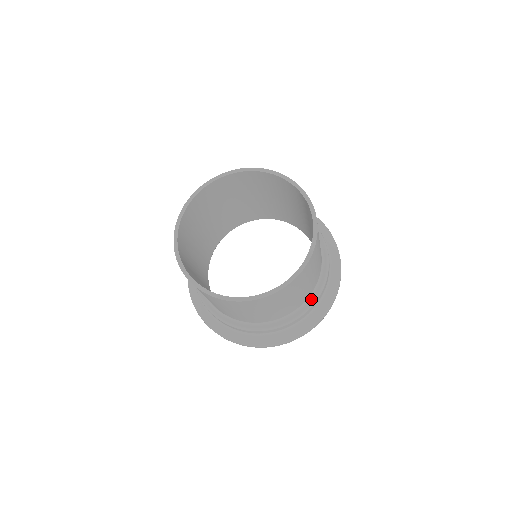
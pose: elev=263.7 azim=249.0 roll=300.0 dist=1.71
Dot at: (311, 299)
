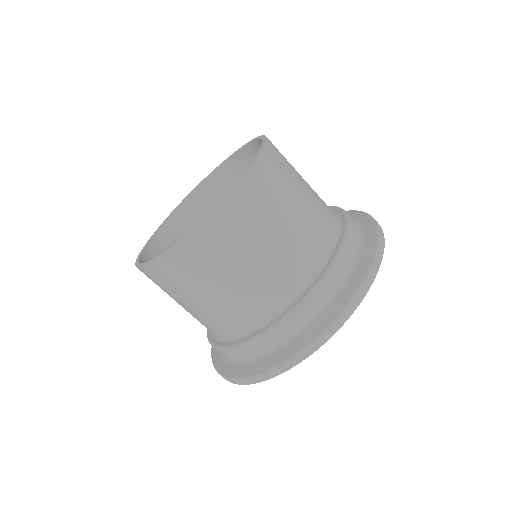
Dot at: (336, 248)
